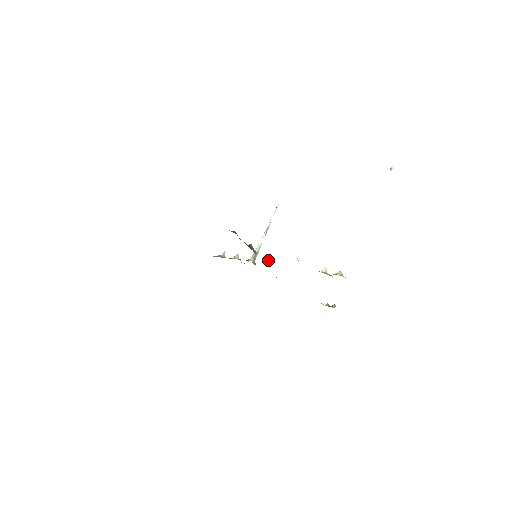
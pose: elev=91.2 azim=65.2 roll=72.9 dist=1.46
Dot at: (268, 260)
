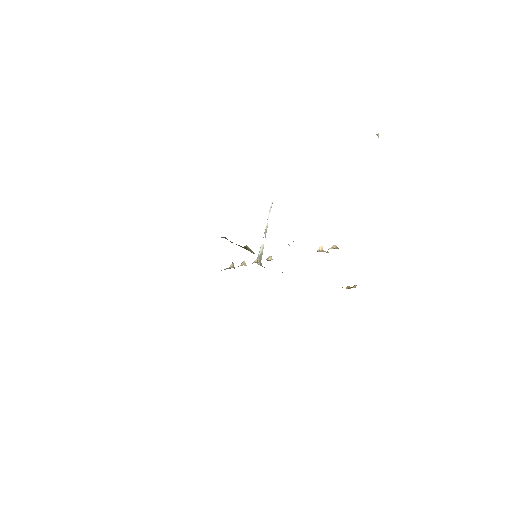
Dot at: (270, 257)
